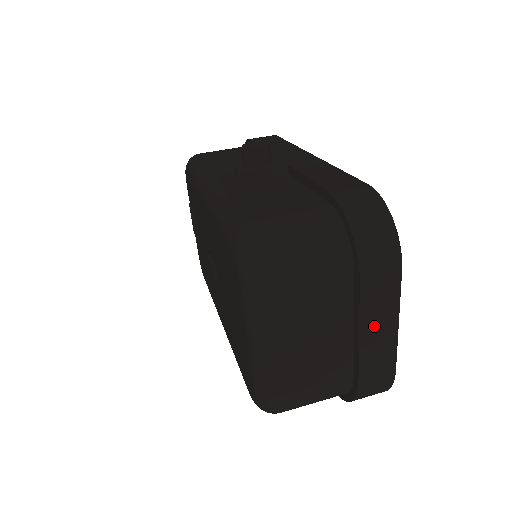
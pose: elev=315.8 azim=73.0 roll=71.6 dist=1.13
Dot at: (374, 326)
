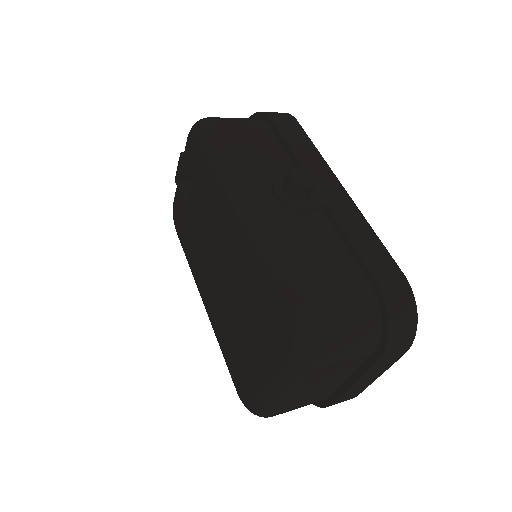
Dot at: (365, 380)
